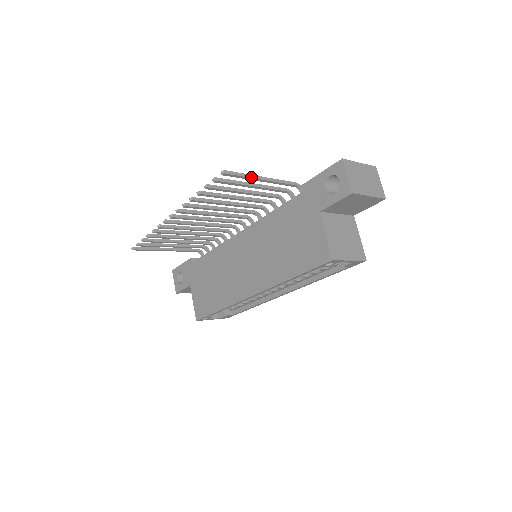
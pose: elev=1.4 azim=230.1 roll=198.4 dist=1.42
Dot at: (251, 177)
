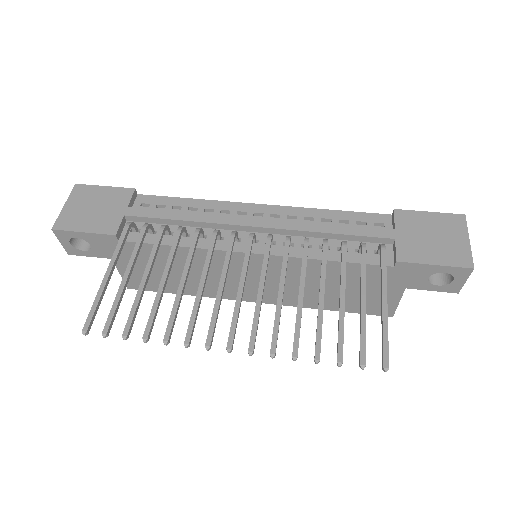
Dot at: (387, 325)
